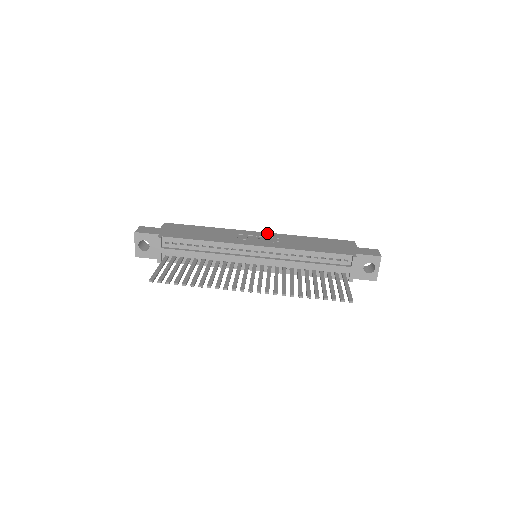
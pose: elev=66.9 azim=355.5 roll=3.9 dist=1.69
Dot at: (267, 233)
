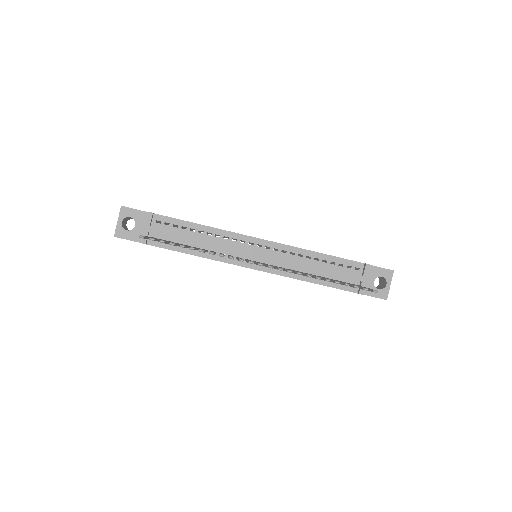
Dot at: occluded
